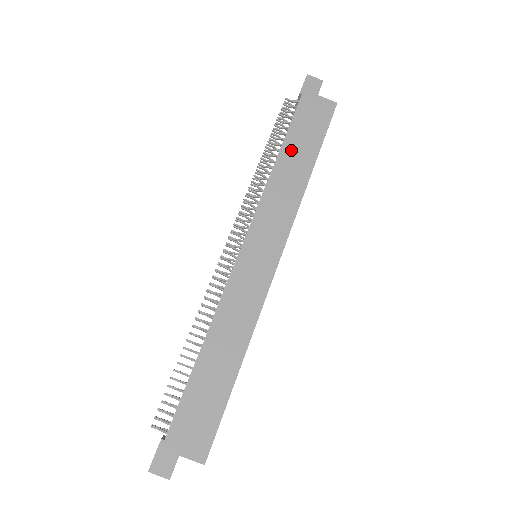
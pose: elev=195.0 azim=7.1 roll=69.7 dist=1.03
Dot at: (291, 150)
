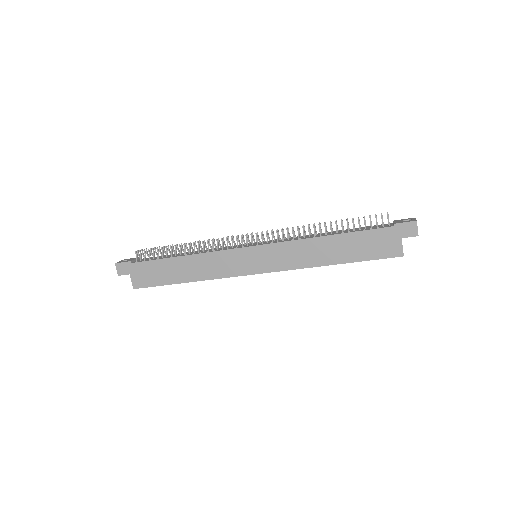
Dot at: (340, 242)
